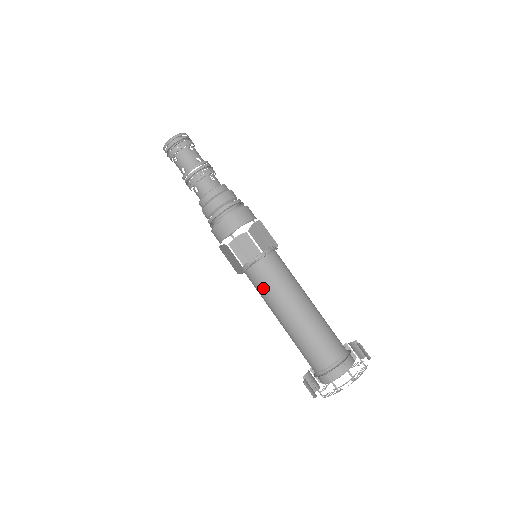
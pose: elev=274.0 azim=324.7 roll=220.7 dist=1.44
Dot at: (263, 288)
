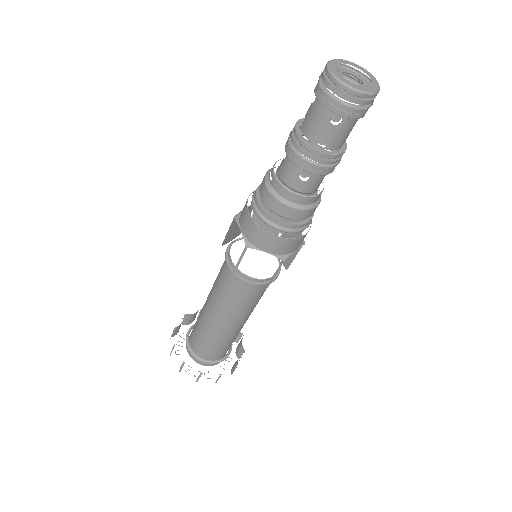
Dot at: (241, 300)
